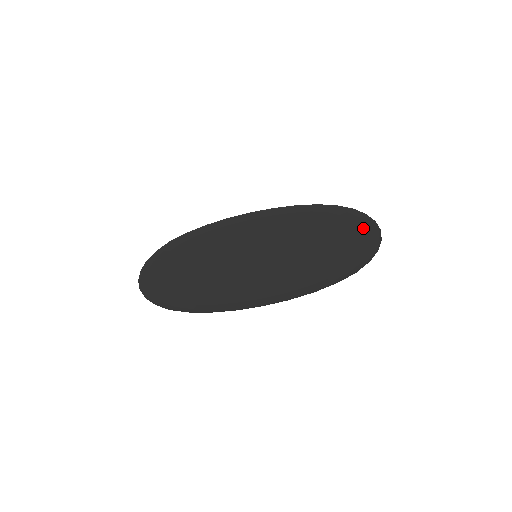
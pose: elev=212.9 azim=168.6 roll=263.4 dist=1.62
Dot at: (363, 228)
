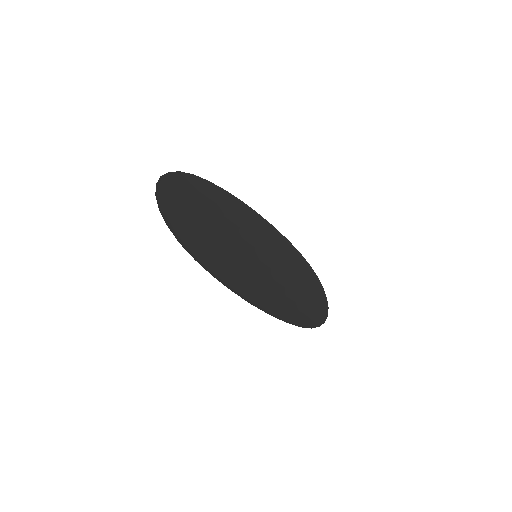
Dot at: (320, 297)
